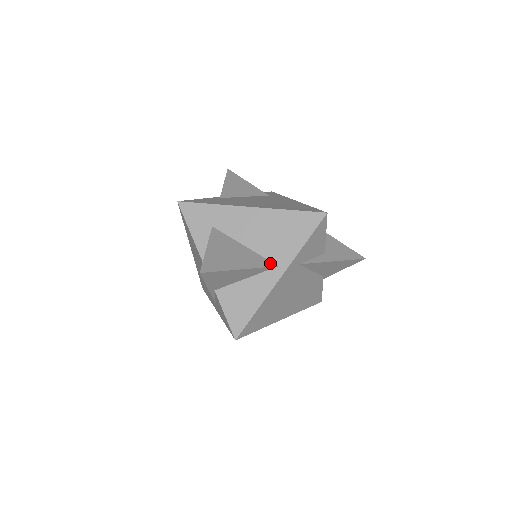
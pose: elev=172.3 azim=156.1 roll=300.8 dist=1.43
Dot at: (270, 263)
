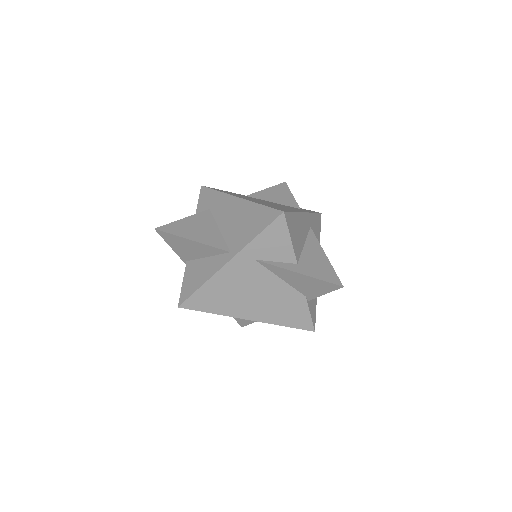
Dot at: (225, 247)
